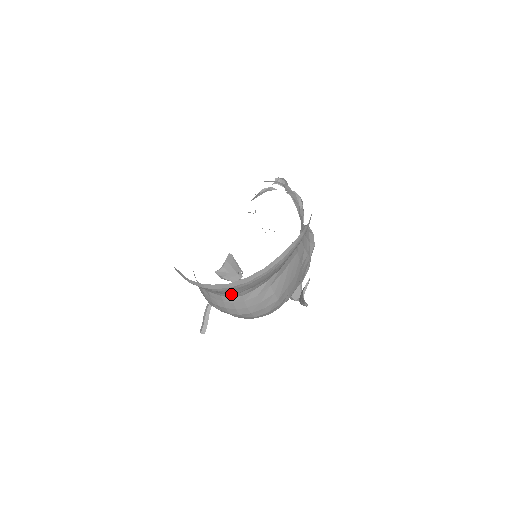
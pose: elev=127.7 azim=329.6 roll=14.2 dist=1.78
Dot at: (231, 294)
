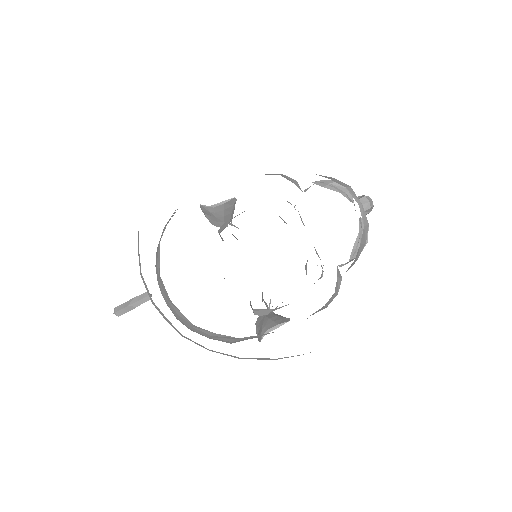
Dot at: occluded
